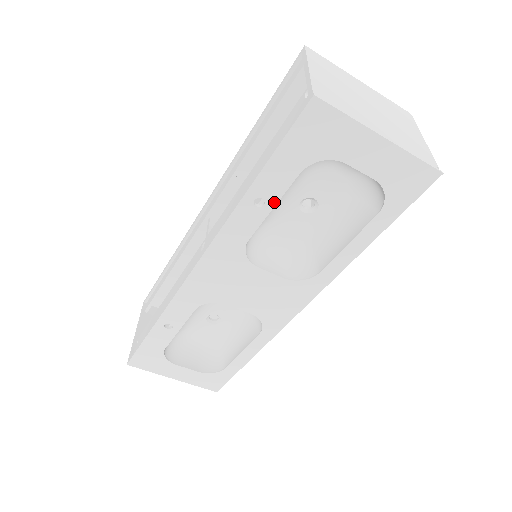
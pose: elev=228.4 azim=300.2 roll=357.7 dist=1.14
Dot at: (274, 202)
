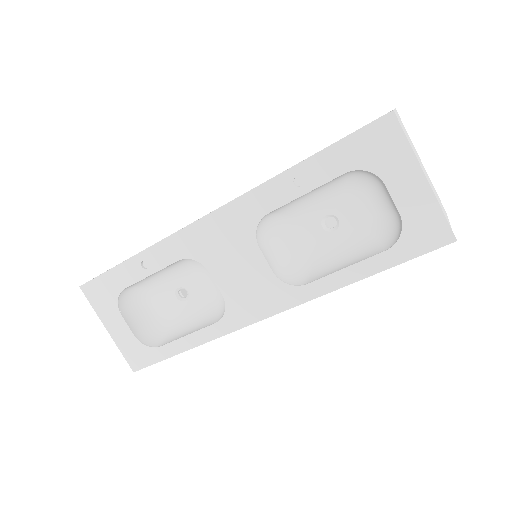
Dot at: (310, 188)
